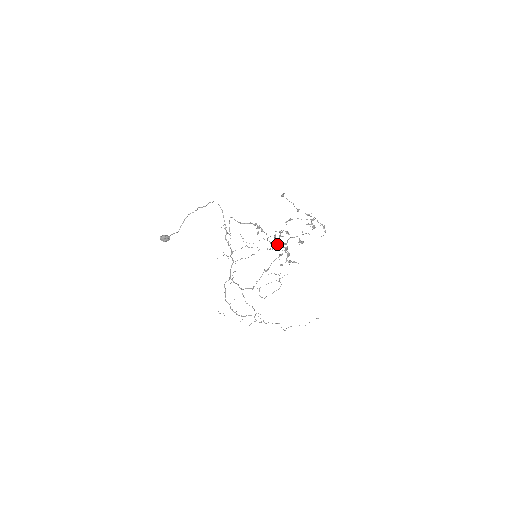
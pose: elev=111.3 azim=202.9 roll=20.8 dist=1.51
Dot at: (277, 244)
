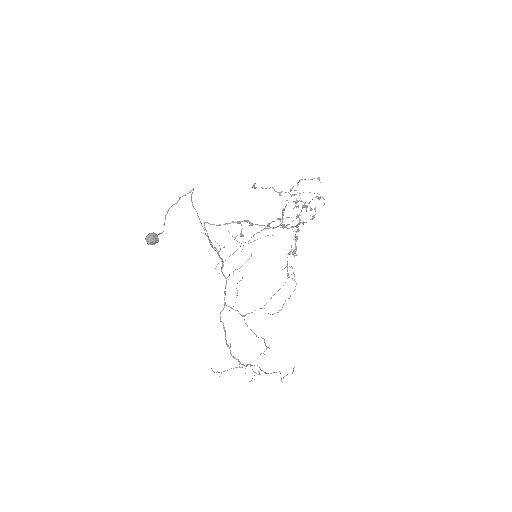
Dot at: occluded
